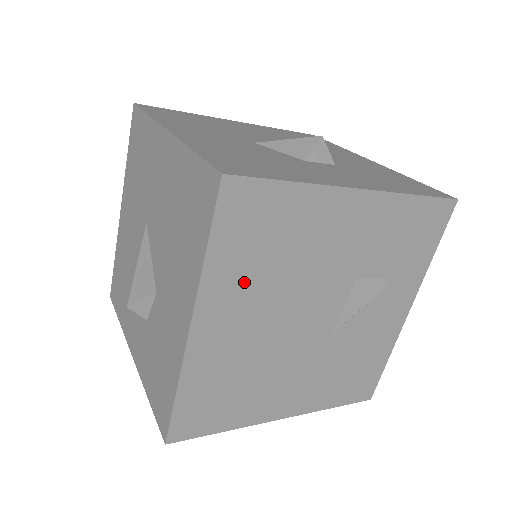
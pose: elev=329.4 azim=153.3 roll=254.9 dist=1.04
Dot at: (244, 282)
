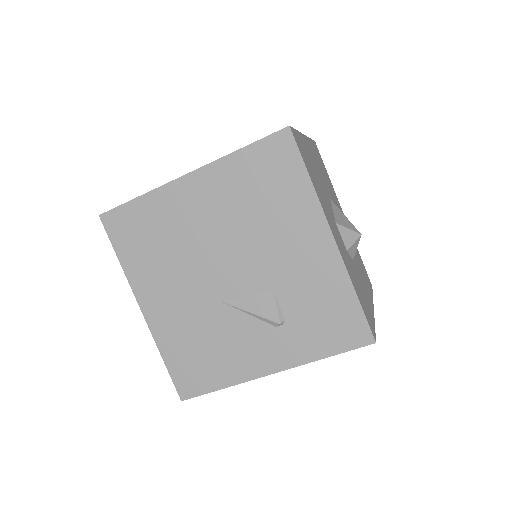
Dot at: (232, 191)
